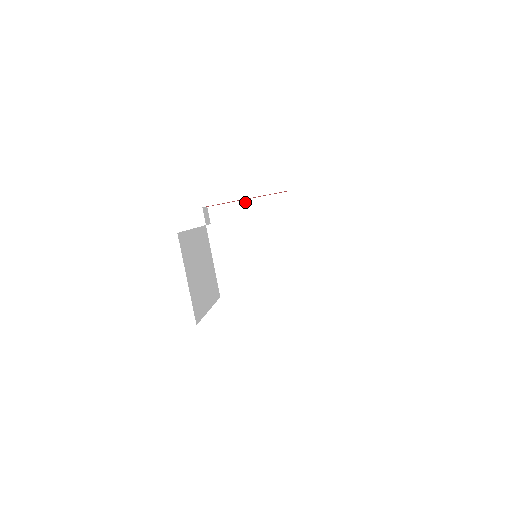
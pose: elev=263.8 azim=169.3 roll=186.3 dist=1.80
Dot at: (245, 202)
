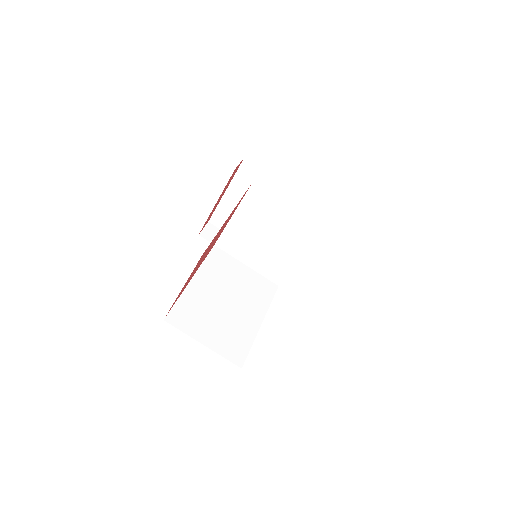
Dot at: (226, 196)
